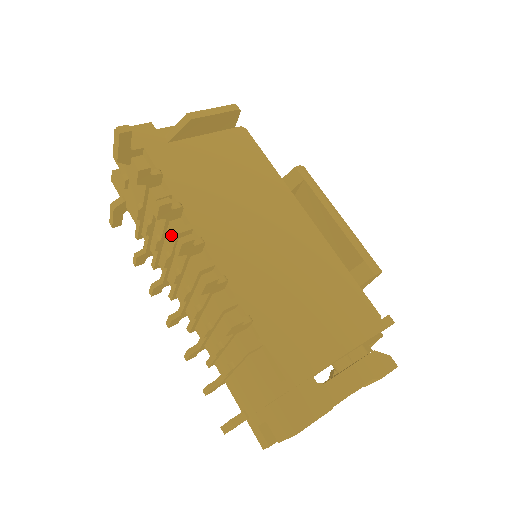
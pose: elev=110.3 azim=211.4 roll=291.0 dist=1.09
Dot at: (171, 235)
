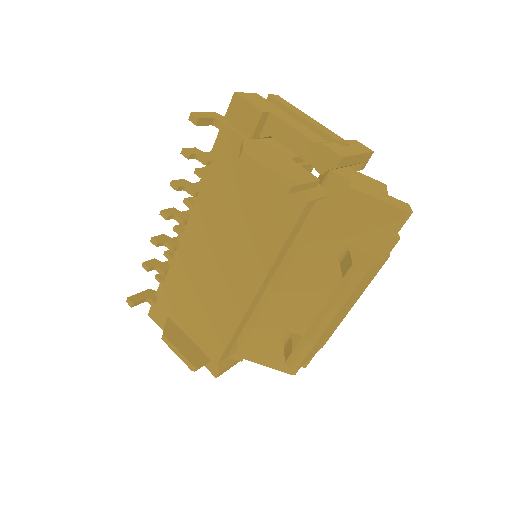
Dot at: occluded
